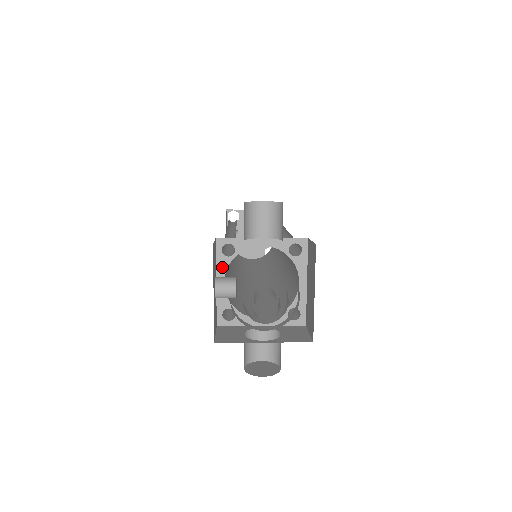
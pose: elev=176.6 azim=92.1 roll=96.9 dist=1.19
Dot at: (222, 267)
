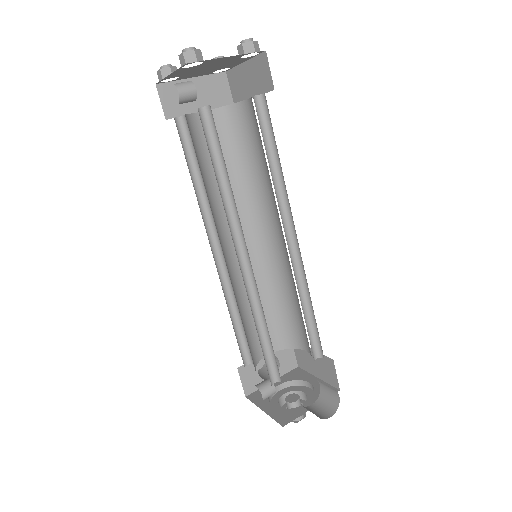
Dot at: occluded
